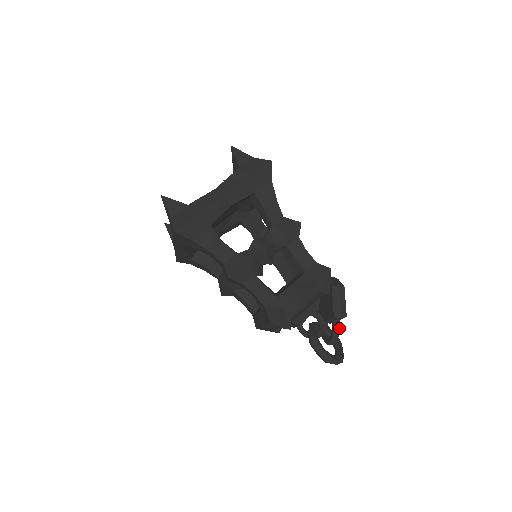
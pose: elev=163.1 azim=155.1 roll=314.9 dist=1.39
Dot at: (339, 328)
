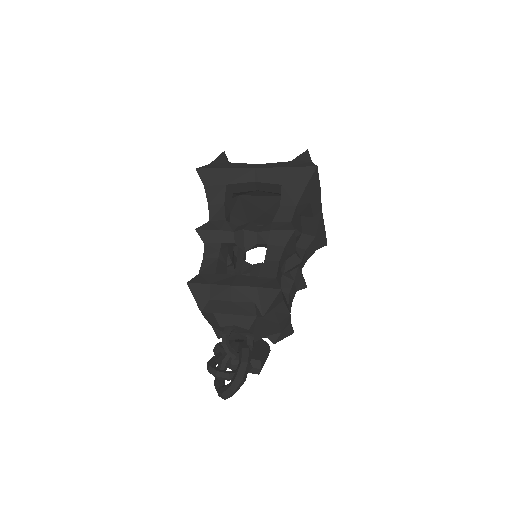
Dot at: occluded
